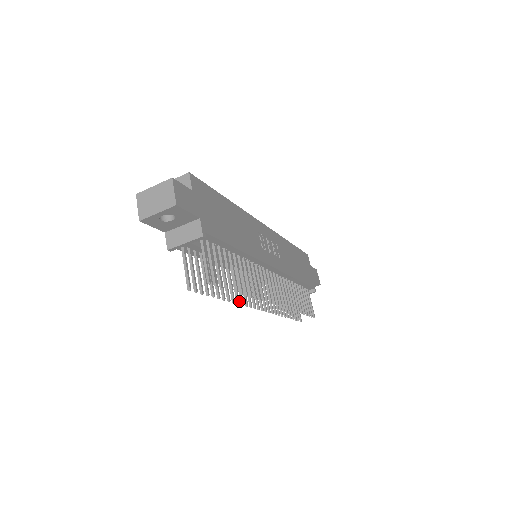
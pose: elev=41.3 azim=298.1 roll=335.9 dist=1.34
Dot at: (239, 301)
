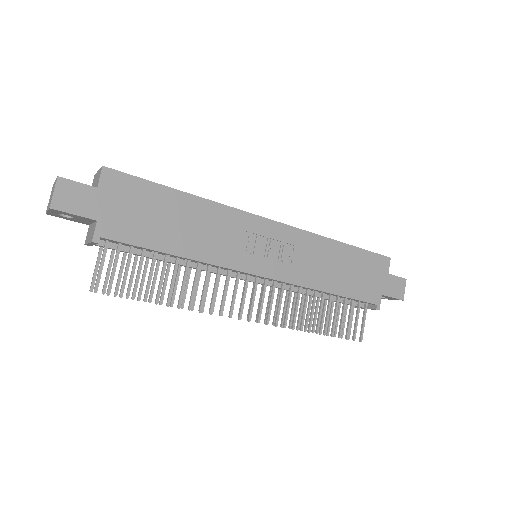
Dot at: occluded
